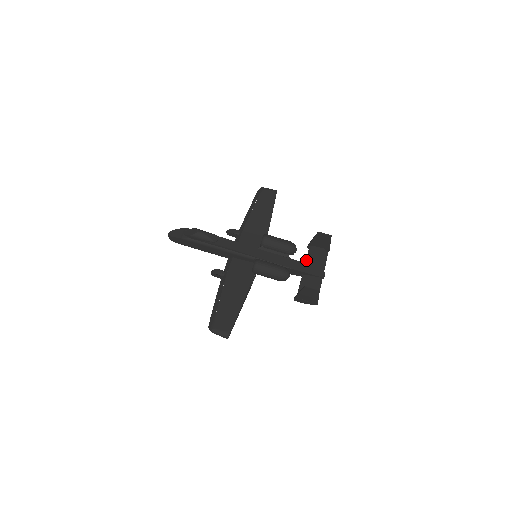
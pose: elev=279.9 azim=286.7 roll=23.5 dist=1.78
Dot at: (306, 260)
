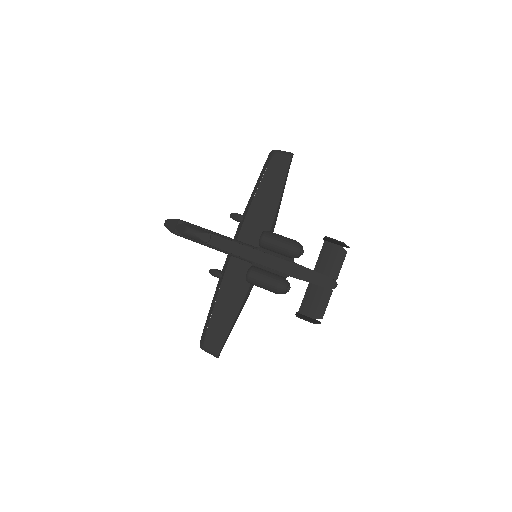
Dot at: (316, 262)
